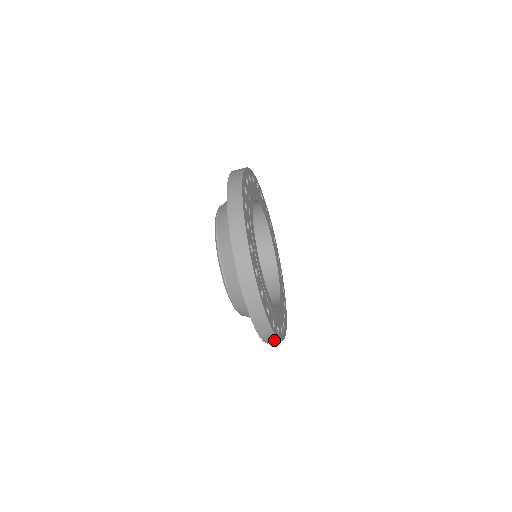
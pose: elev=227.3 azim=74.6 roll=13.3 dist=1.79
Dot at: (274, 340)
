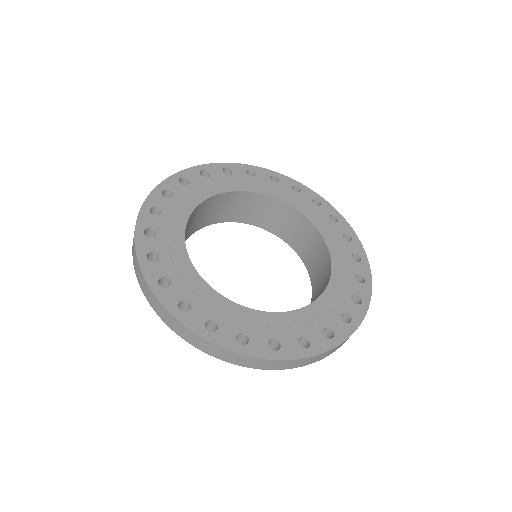
Dot at: occluded
